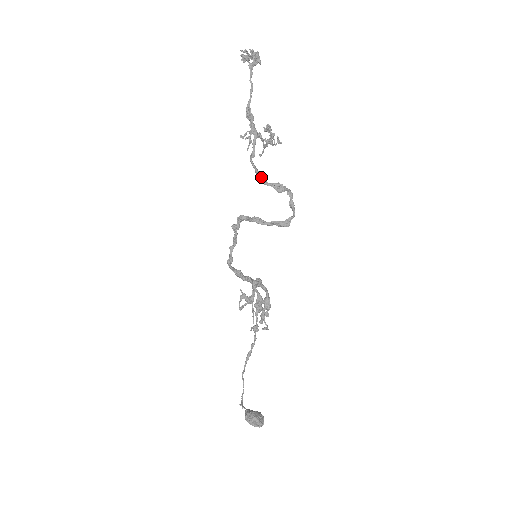
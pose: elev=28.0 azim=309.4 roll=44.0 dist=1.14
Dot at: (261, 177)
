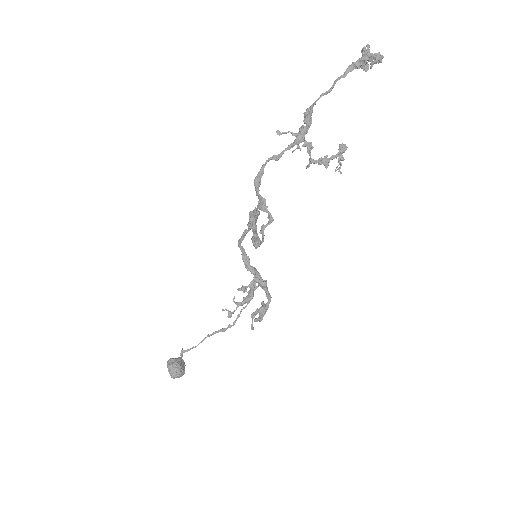
Dot at: (255, 181)
